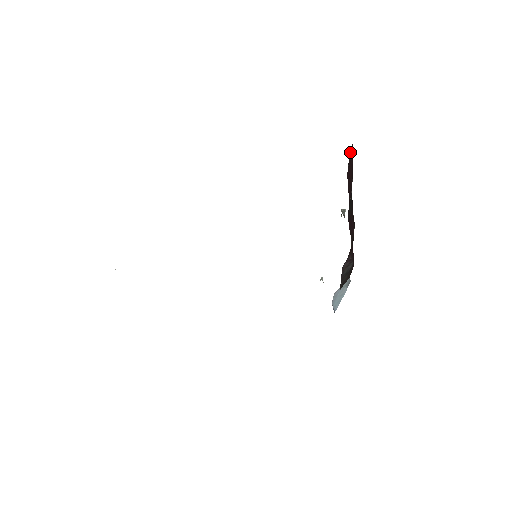
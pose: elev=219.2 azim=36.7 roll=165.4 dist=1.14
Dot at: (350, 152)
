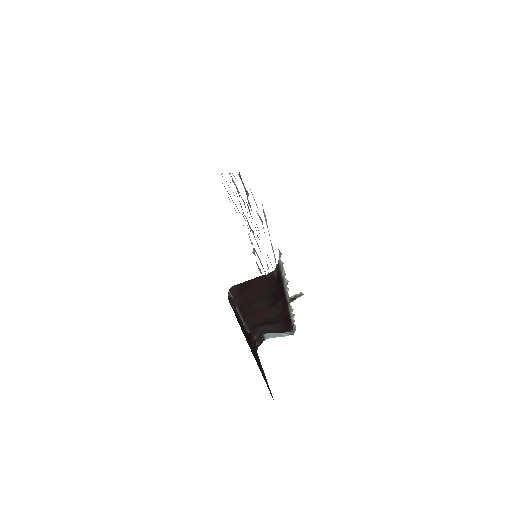
Dot at: (257, 279)
